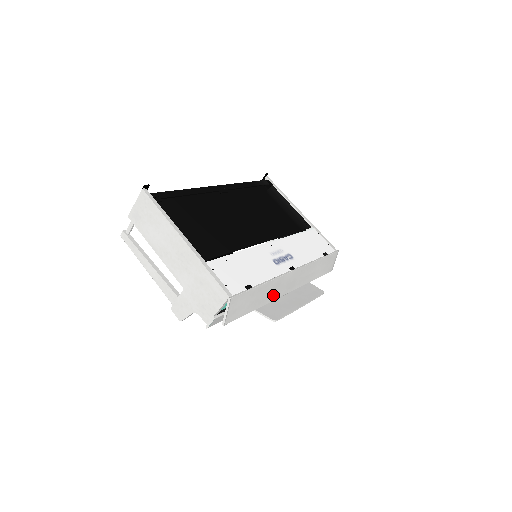
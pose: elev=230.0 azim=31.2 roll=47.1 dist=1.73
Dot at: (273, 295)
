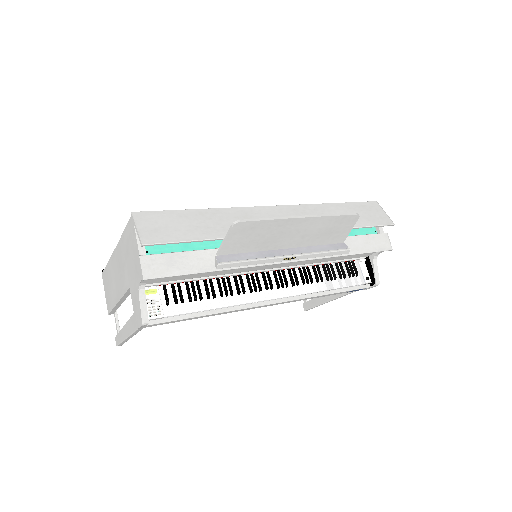
Dot at: occluded
